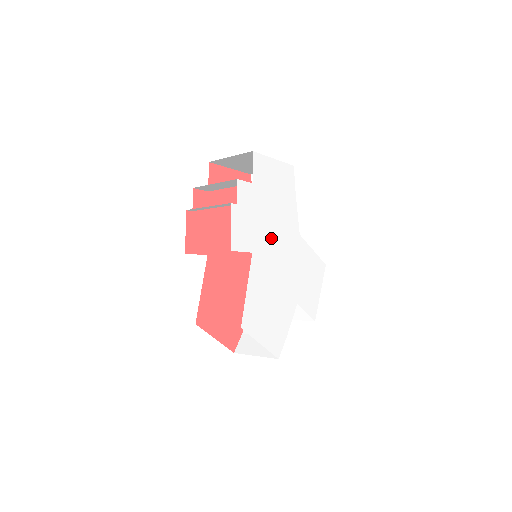
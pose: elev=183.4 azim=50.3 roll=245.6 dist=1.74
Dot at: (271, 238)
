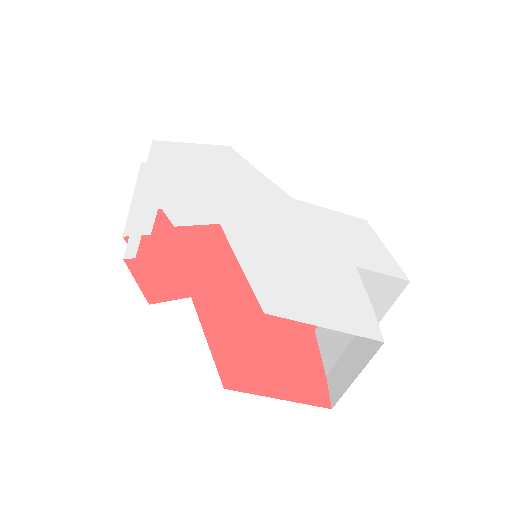
Dot at: (244, 207)
